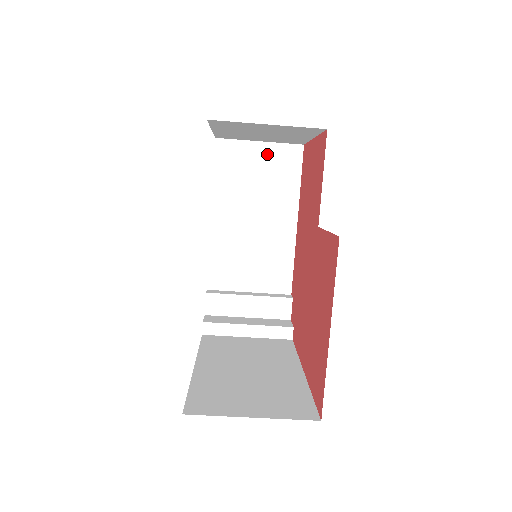
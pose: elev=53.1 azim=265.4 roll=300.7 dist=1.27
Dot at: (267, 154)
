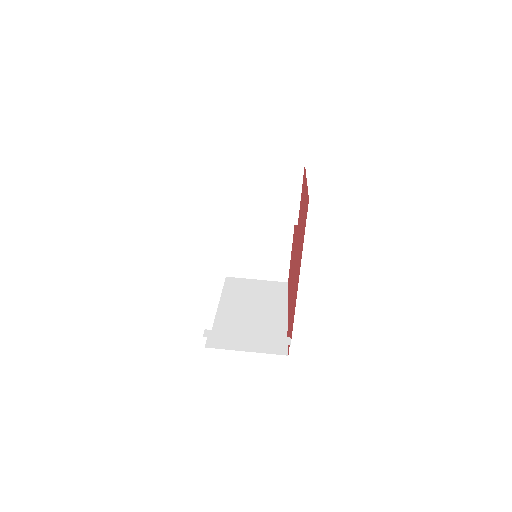
Dot at: (262, 284)
